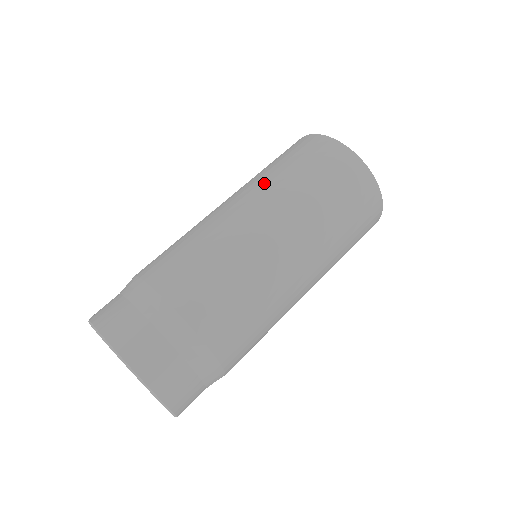
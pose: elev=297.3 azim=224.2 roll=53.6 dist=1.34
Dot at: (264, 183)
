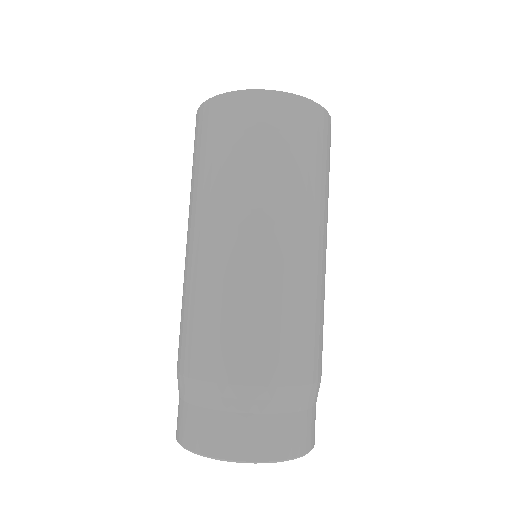
Dot at: (293, 198)
